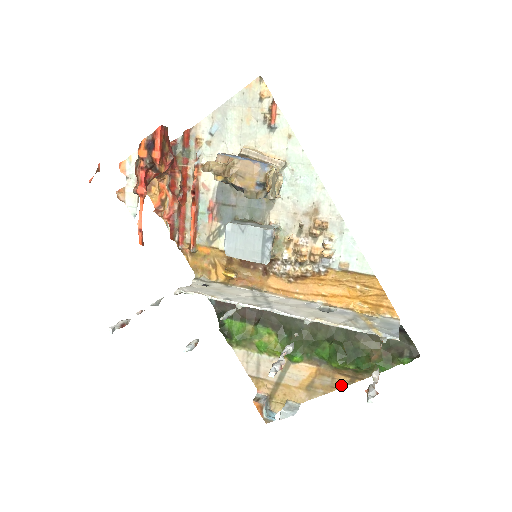
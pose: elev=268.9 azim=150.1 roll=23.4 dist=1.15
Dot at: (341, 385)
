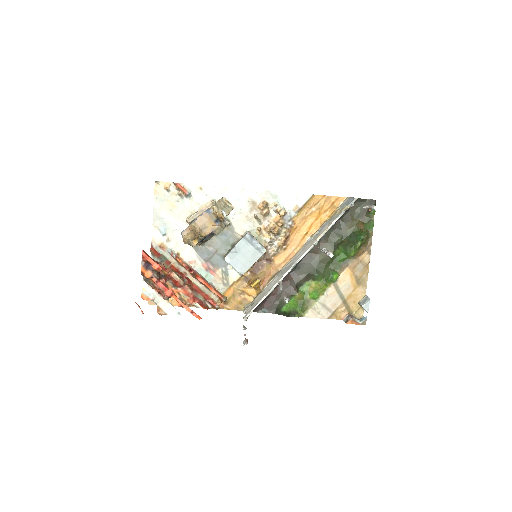
Dot at: (368, 260)
